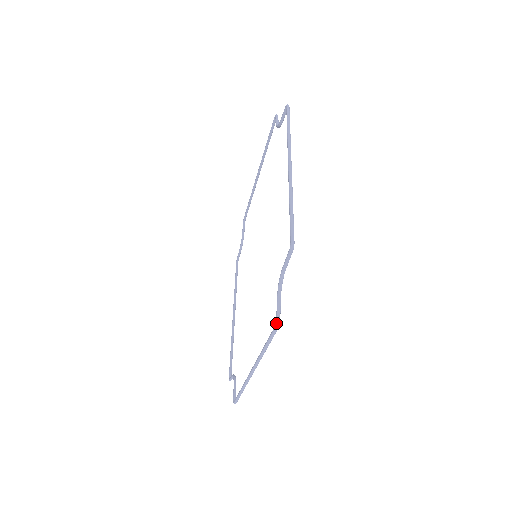
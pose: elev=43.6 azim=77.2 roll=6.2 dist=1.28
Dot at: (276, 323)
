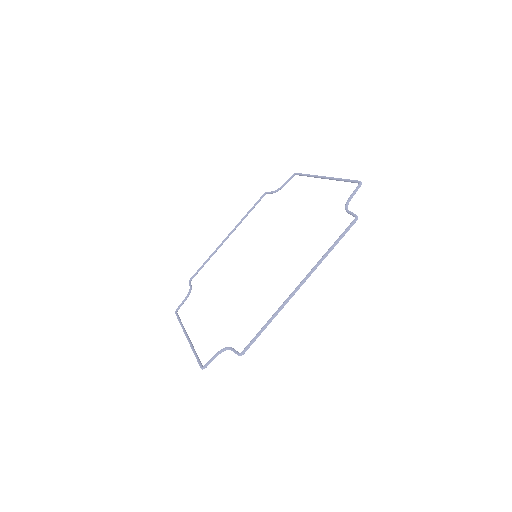
Dot at: (202, 368)
